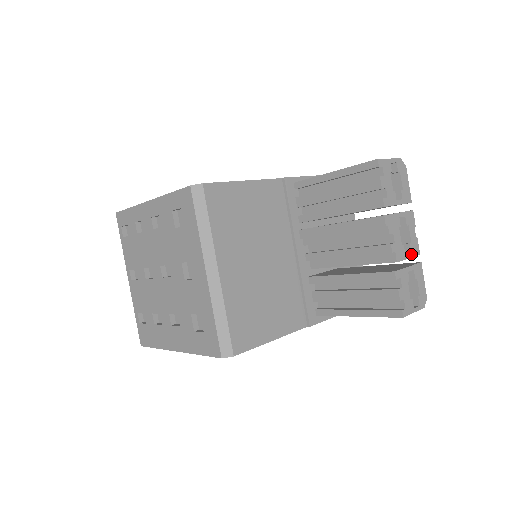
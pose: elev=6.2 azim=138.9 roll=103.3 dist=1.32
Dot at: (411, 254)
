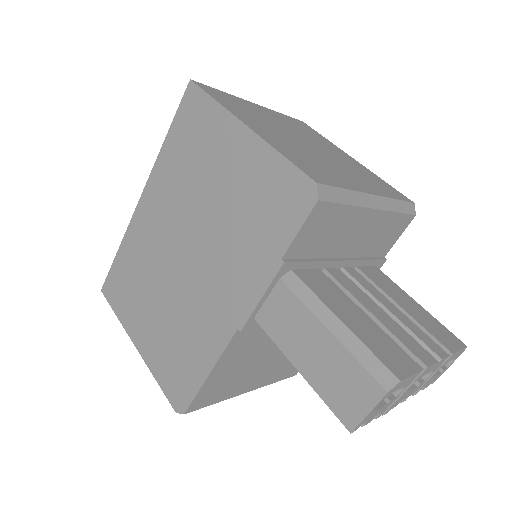
Dot at: (434, 371)
